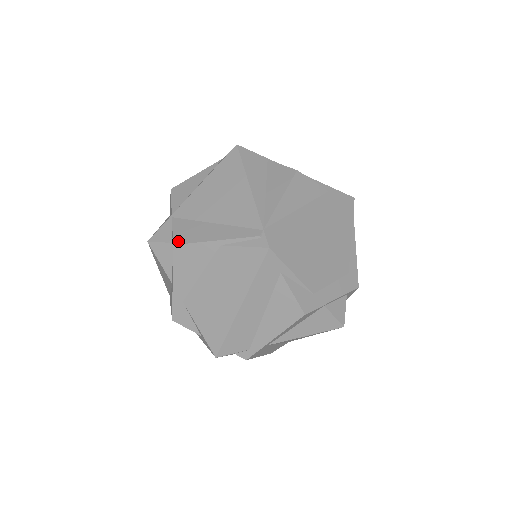
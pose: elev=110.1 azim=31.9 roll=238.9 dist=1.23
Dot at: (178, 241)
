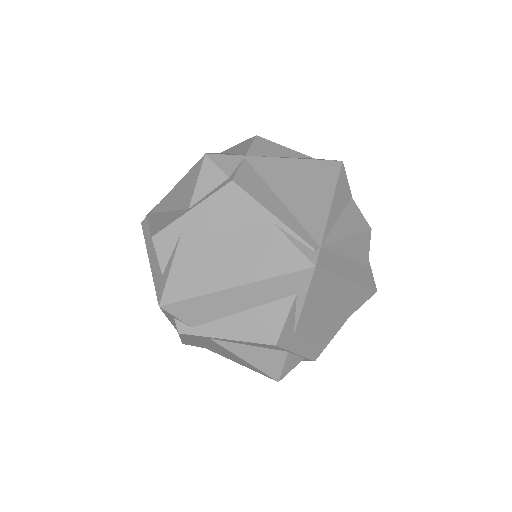
Dot at: (239, 182)
